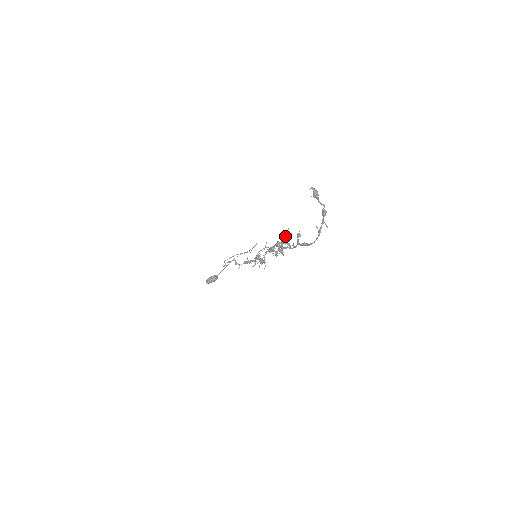
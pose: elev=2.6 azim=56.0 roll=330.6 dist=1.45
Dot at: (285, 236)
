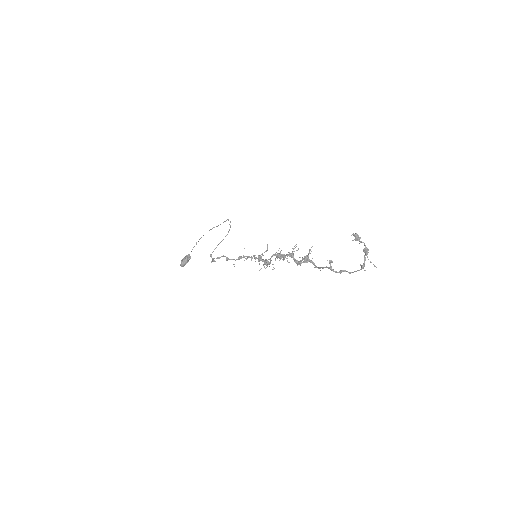
Dot at: (306, 256)
